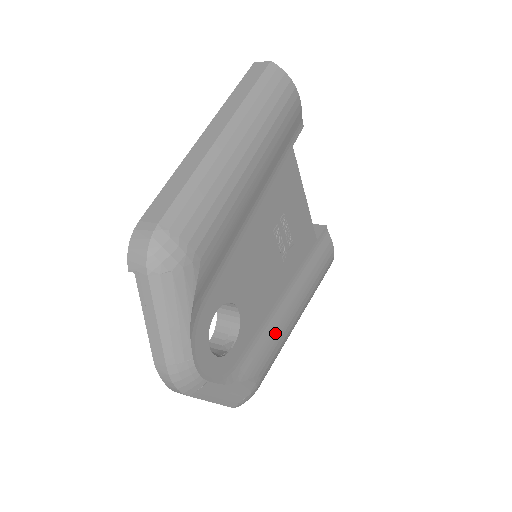
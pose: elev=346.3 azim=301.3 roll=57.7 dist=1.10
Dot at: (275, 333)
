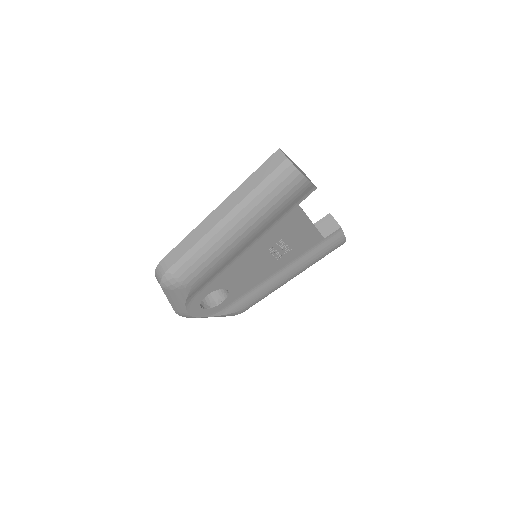
Dot at: (261, 292)
